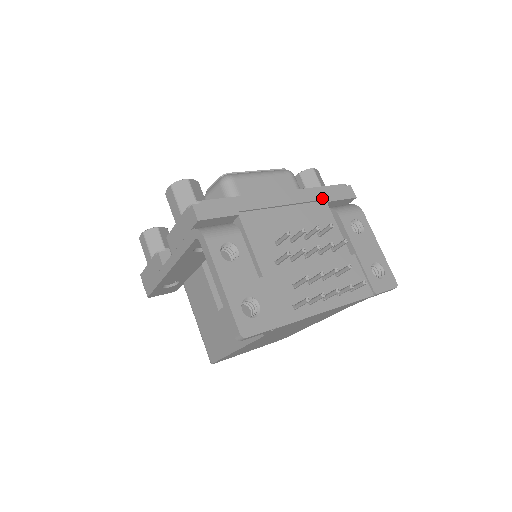
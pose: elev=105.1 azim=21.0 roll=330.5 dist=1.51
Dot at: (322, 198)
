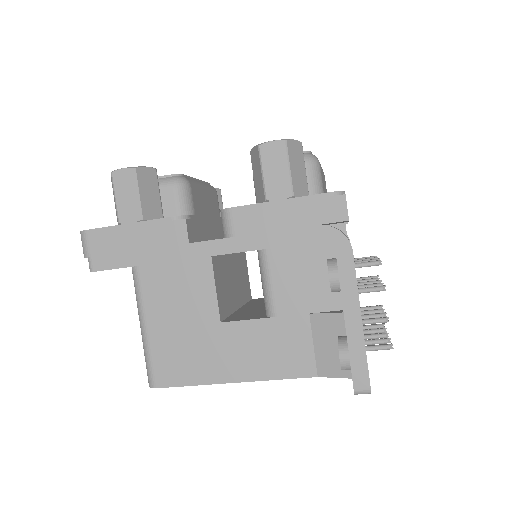
Dot at: occluded
